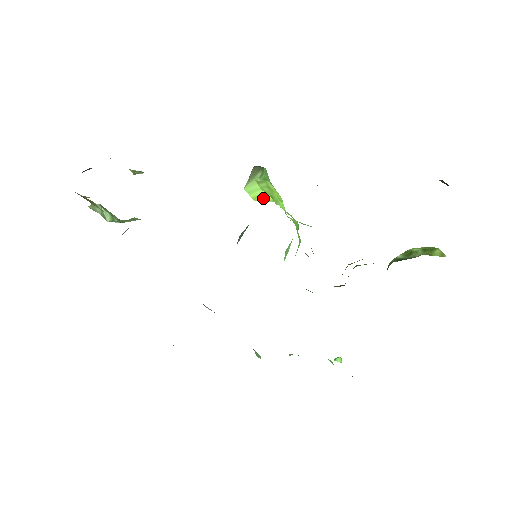
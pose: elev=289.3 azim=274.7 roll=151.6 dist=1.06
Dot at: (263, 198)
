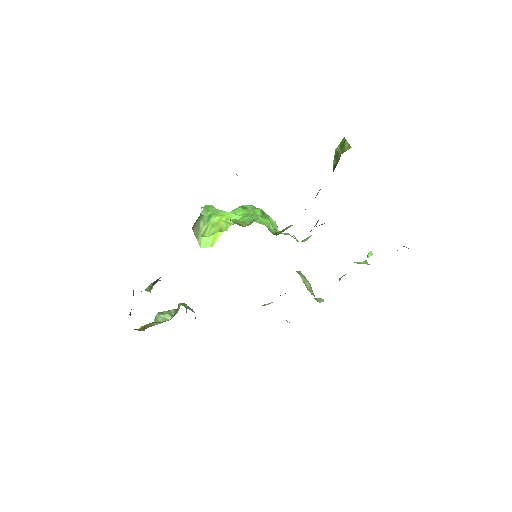
Dot at: (217, 236)
